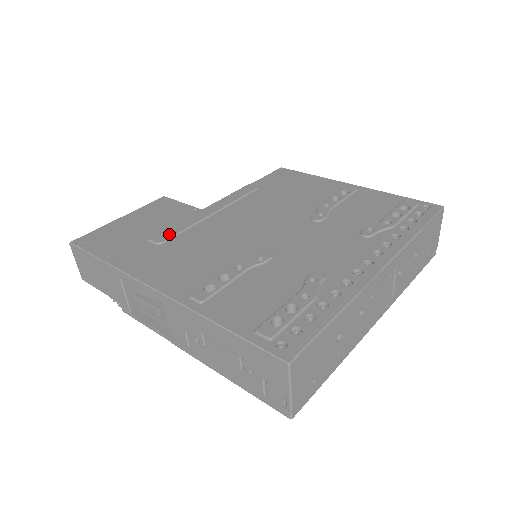
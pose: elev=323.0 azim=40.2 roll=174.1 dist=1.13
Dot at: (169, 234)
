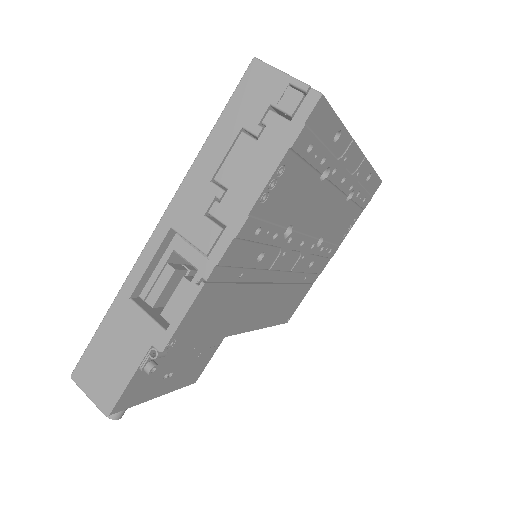
Dot at: occluded
